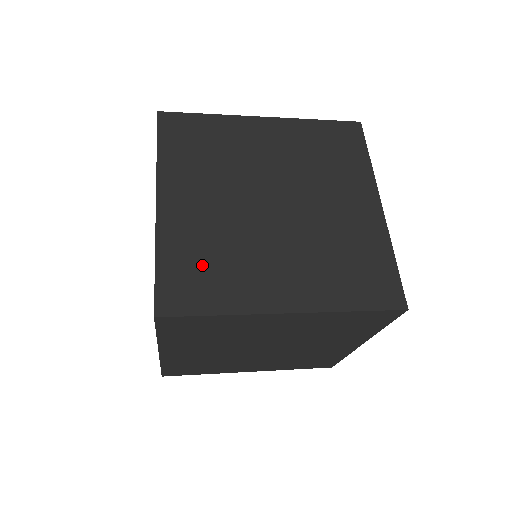
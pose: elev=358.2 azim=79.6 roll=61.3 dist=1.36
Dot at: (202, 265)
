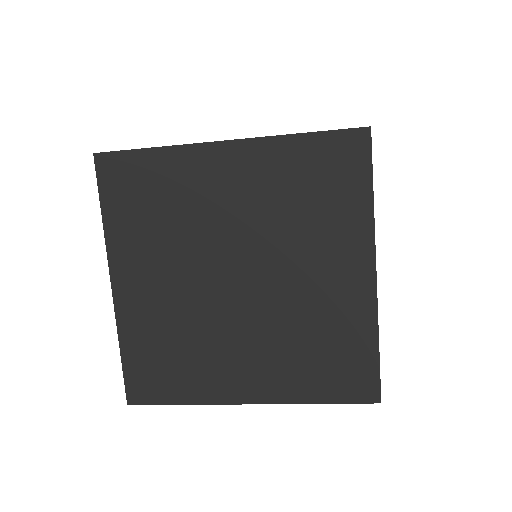
Dot at: occluded
